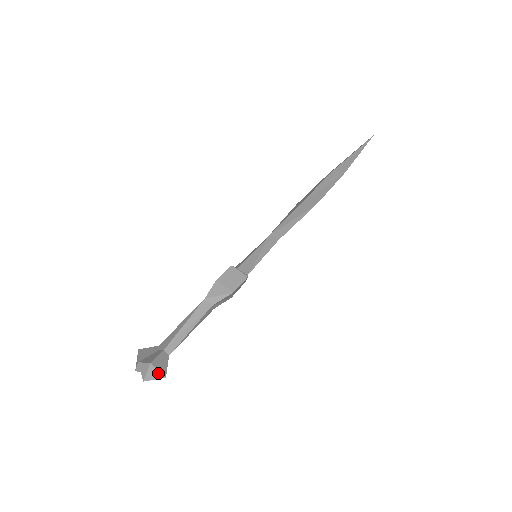
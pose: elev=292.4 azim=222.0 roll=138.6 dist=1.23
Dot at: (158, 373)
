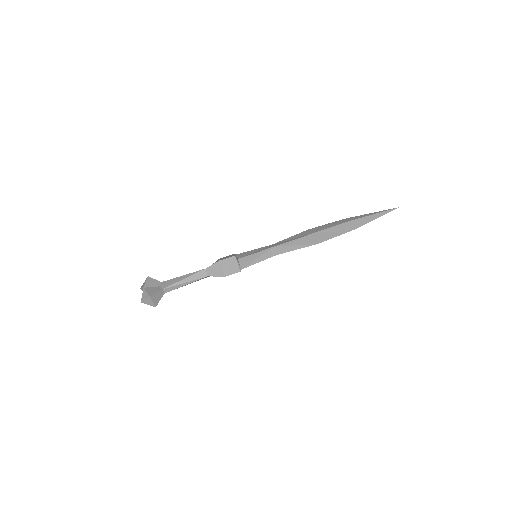
Dot at: (152, 303)
